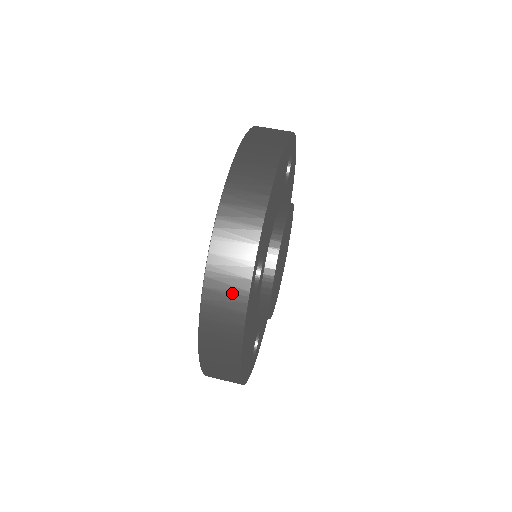
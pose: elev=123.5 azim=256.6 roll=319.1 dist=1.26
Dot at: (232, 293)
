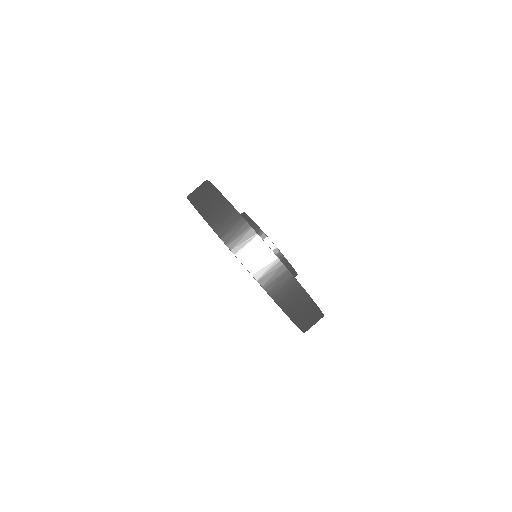
Dot at: occluded
